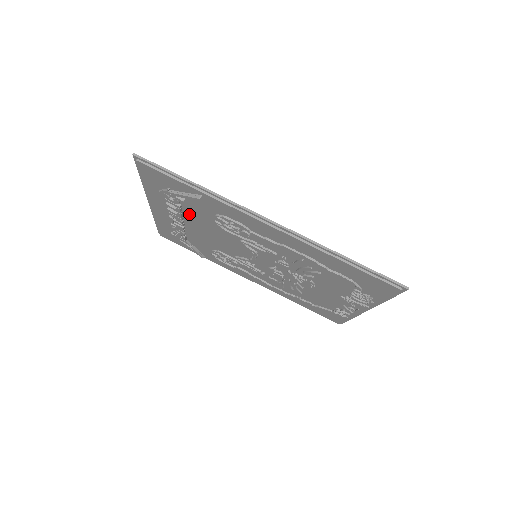
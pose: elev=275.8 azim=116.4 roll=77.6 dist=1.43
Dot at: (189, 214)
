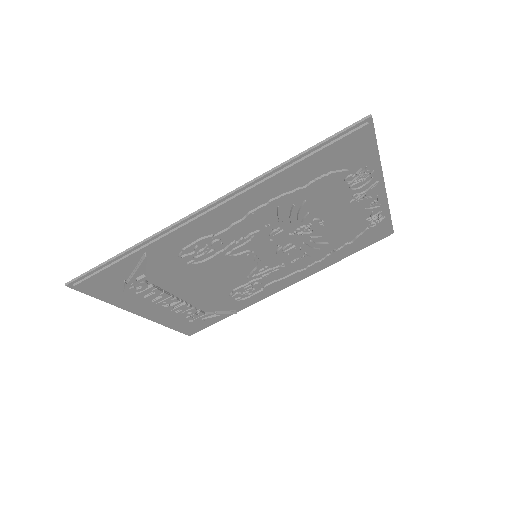
Dot at: (169, 285)
